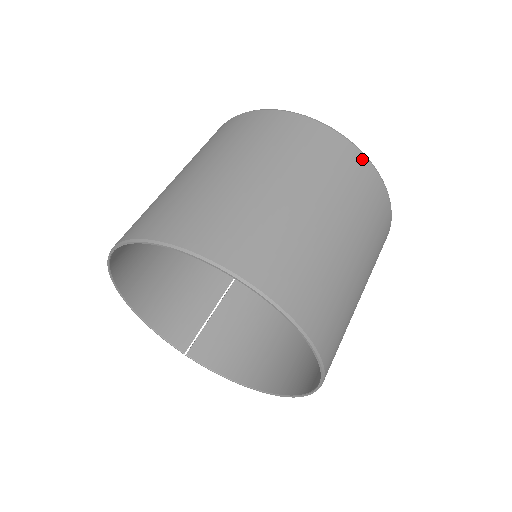
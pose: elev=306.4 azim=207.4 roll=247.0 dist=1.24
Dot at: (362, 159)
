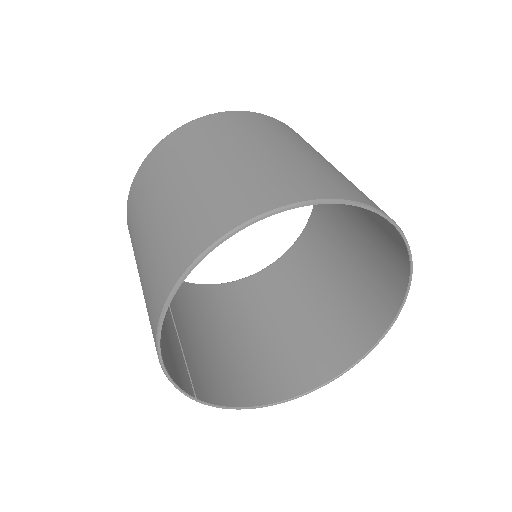
Dot at: occluded
